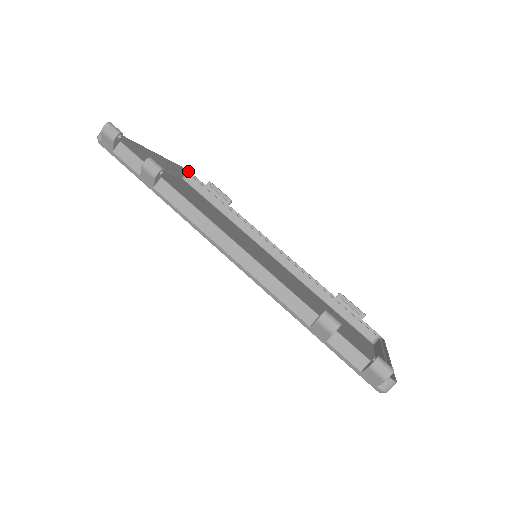
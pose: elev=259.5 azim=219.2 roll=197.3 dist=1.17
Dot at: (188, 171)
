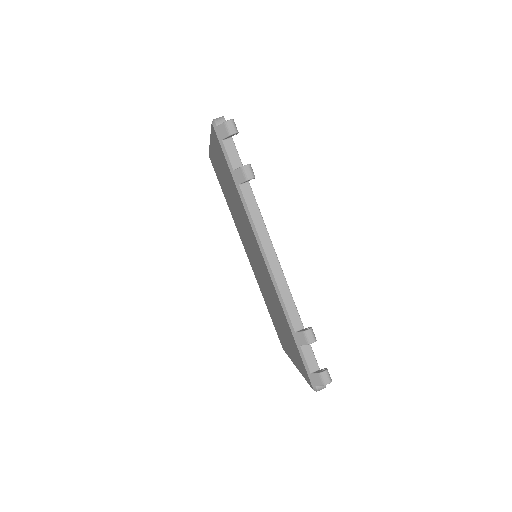
Dot at: occluded
